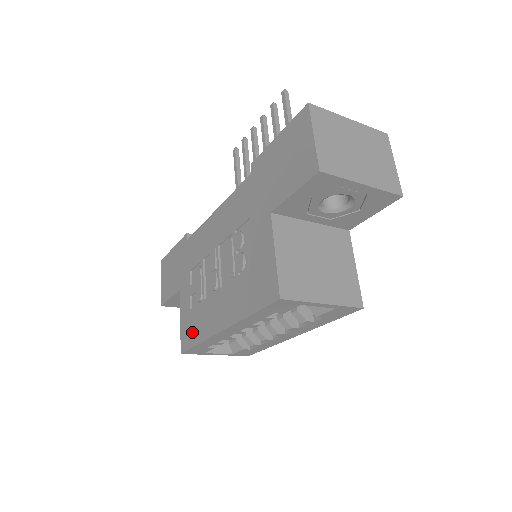
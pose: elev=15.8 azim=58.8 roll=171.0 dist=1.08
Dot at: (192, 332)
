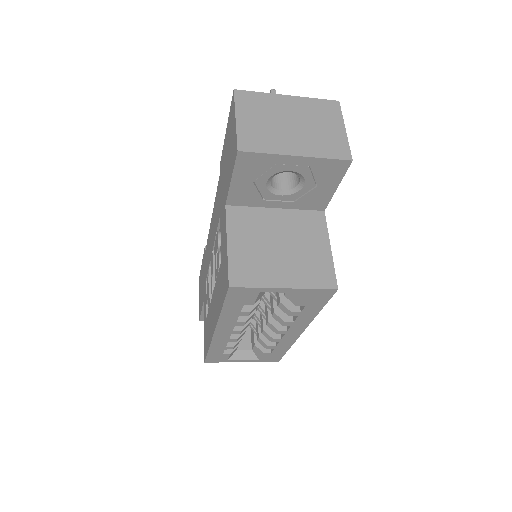
Dot at: (207, 339)
